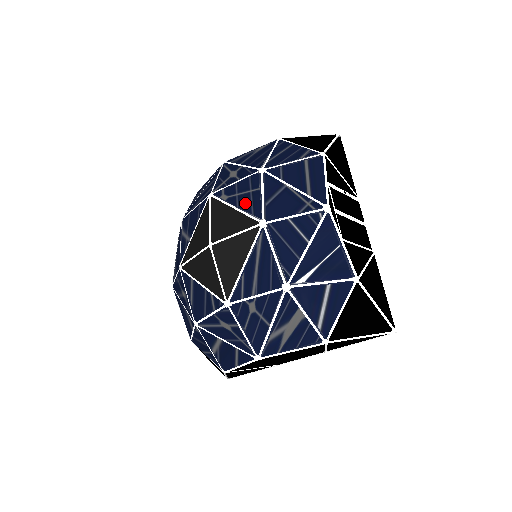
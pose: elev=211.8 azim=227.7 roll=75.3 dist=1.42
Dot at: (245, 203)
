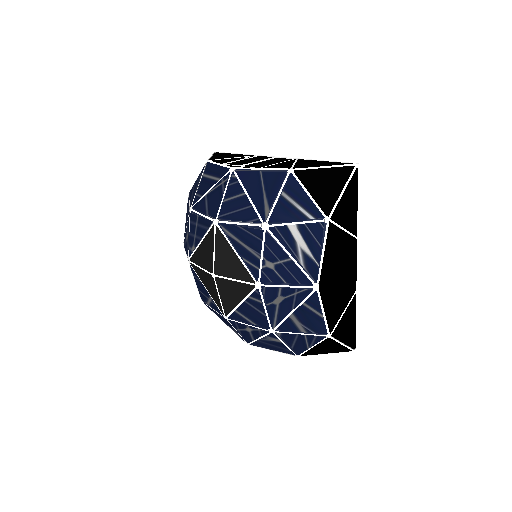
Dot at: (201, 232)
